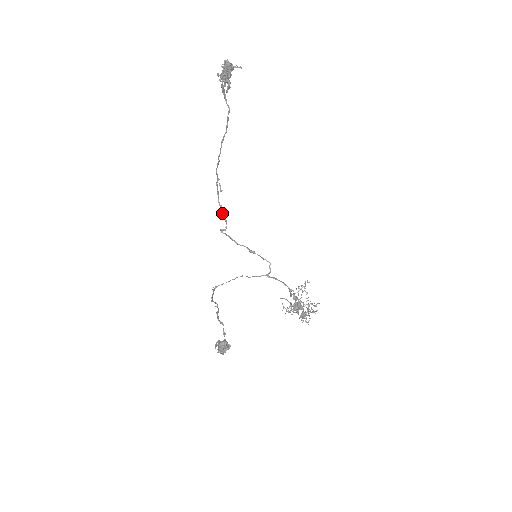
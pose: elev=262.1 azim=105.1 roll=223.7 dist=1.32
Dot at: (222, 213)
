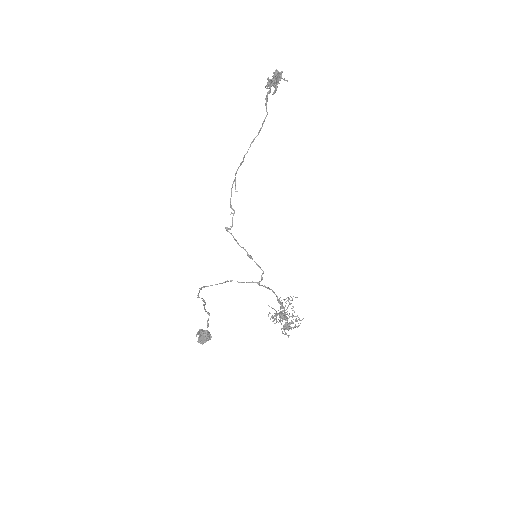
Dot at: (231, 212)
